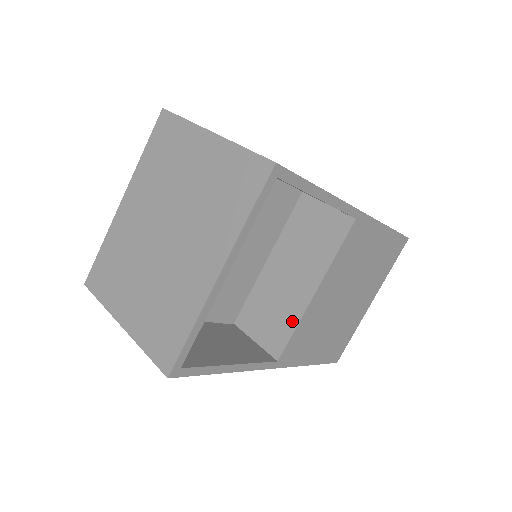
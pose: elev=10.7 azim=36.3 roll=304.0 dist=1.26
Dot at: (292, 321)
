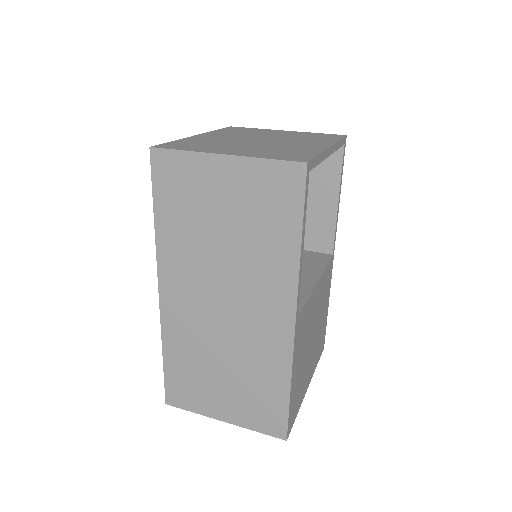
Dot at: (302, 294)
